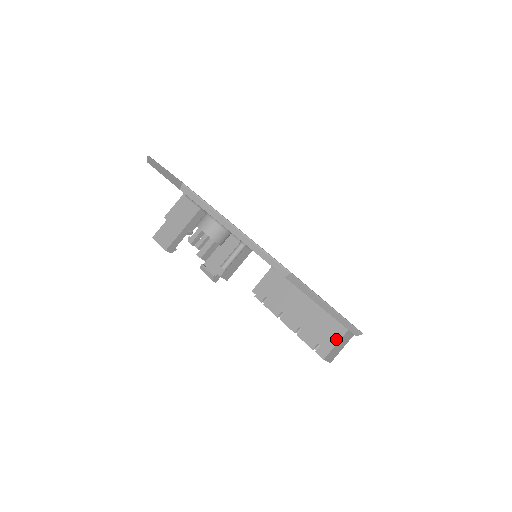
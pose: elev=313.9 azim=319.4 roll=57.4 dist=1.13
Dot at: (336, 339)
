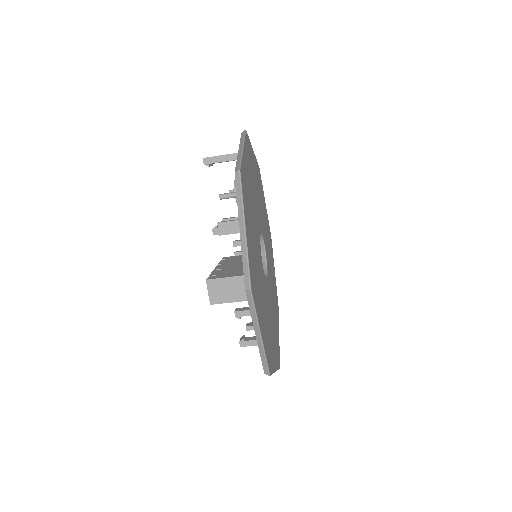
Dot at: (230, 276)
